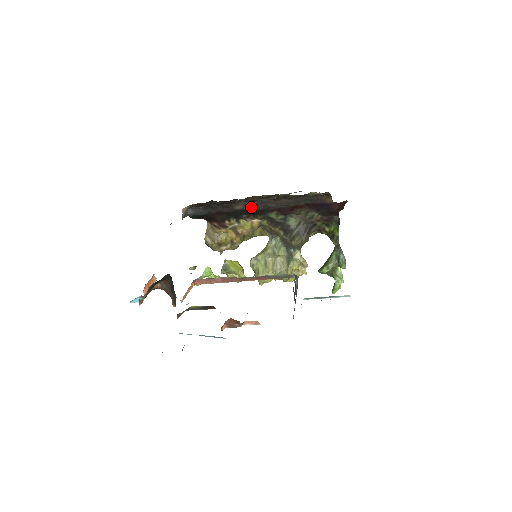
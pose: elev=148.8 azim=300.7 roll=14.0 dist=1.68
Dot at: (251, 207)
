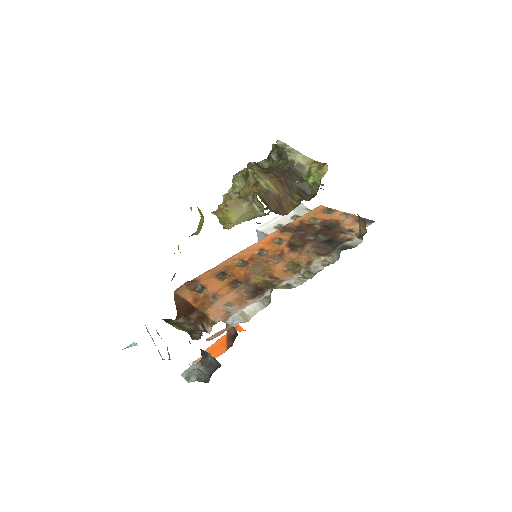
Dot at: occluded
